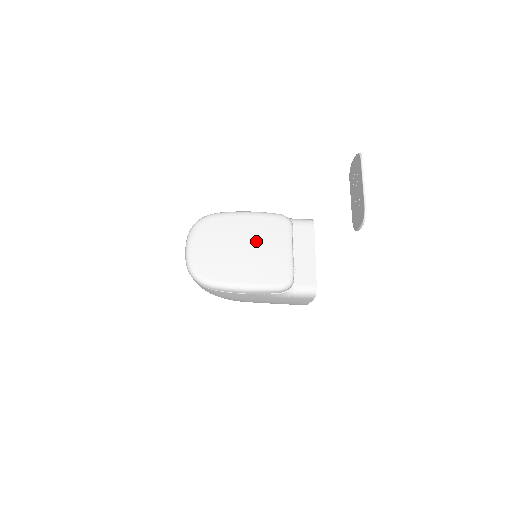
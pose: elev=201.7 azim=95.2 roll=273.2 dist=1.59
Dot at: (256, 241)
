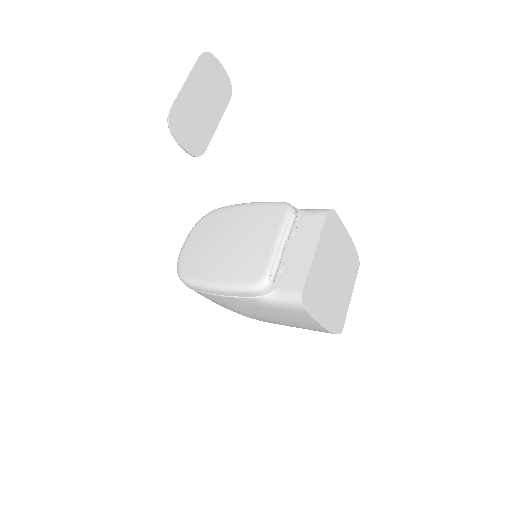
Dot at: (243, 233)
